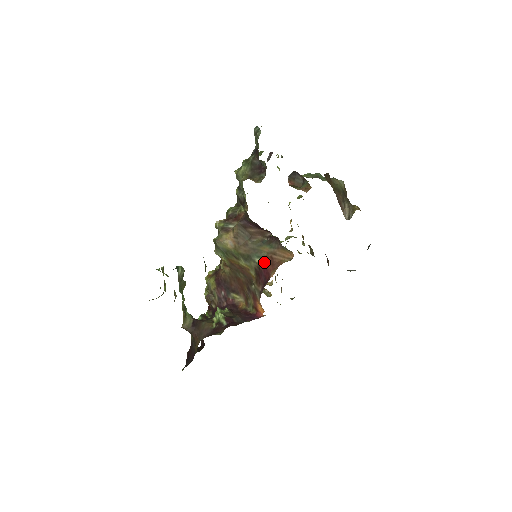
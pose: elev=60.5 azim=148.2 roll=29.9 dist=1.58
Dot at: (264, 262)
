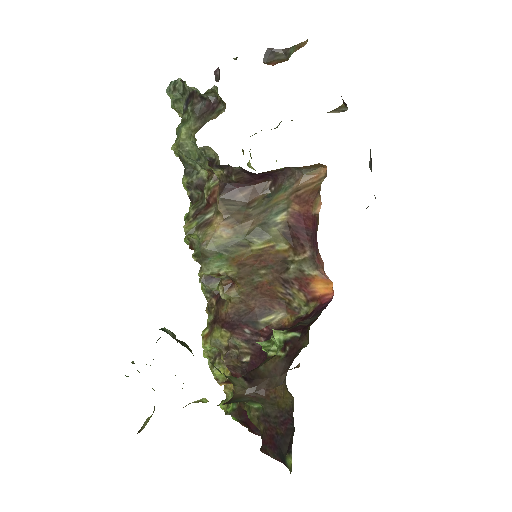
Dot at: (291, 211)
